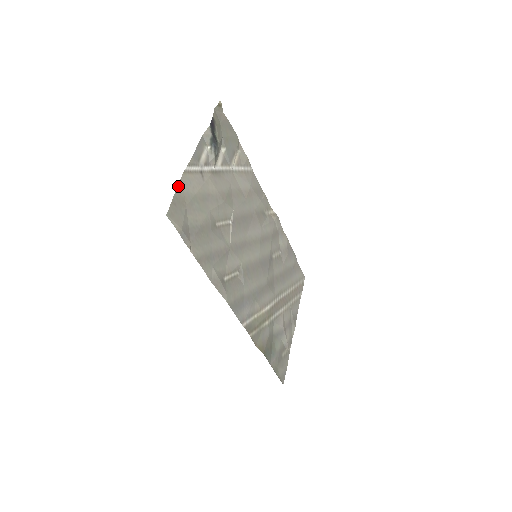
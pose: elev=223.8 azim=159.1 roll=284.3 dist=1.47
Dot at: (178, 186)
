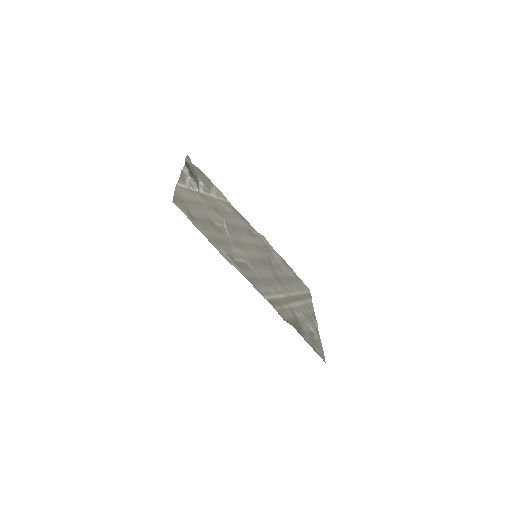
Dot at: (175, 191)
